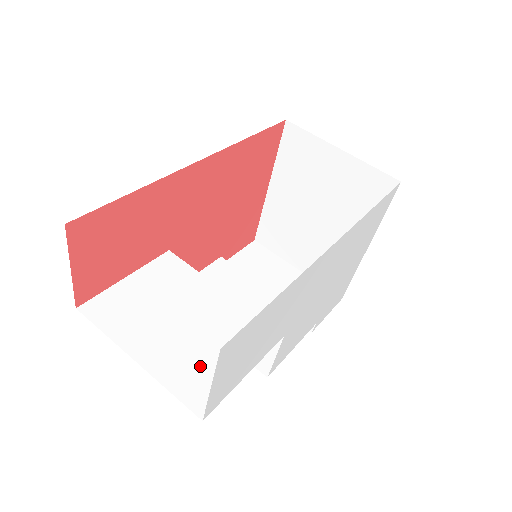
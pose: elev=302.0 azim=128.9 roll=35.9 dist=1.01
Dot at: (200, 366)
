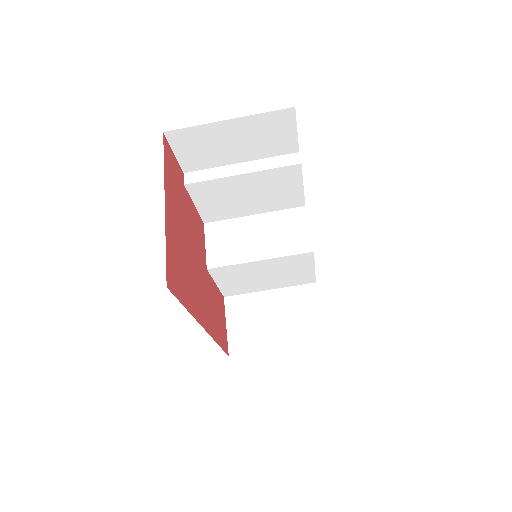
Dot at: (294, 278)
